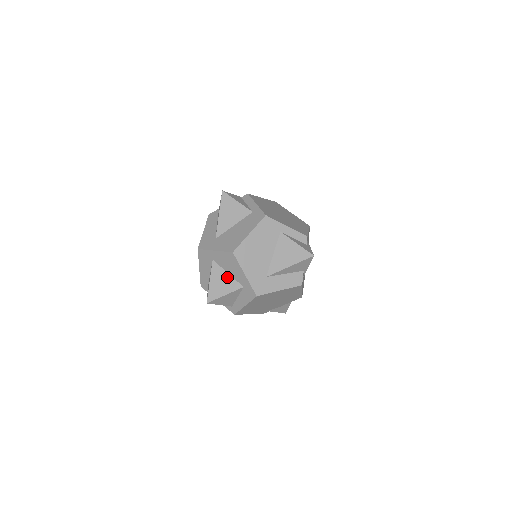
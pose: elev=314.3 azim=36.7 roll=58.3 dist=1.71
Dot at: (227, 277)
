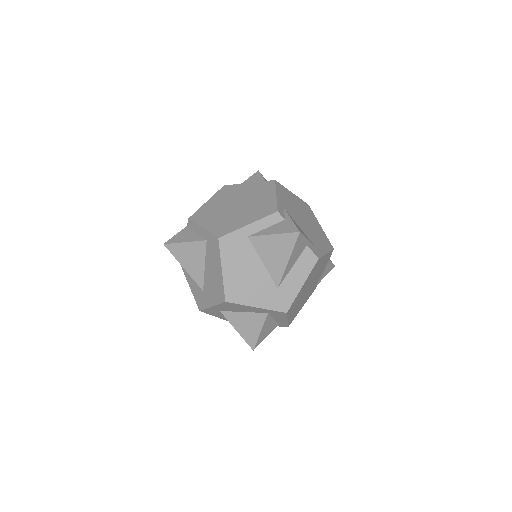
Dot at: (246, 316)
